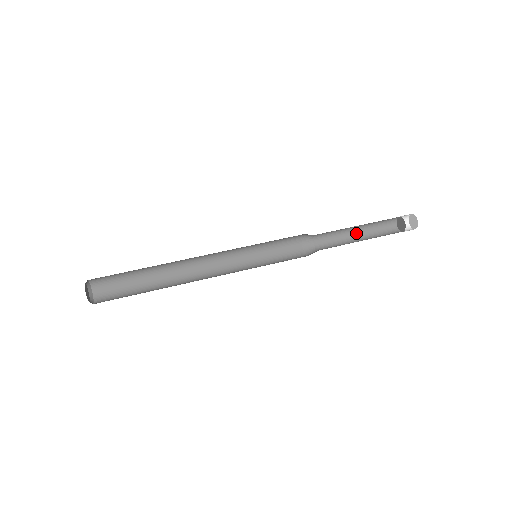
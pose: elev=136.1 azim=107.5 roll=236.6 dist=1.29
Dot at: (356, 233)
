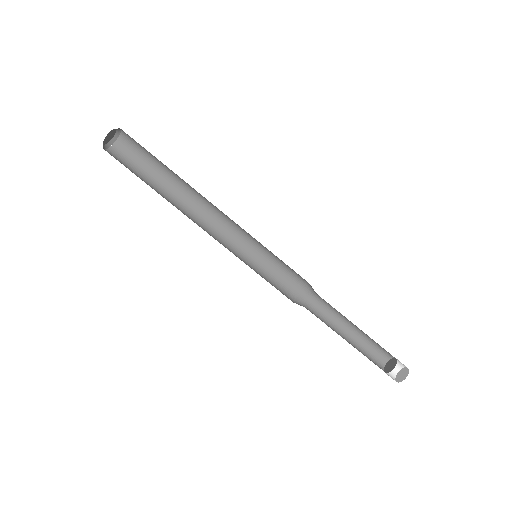
Dot at: (354, 327)
